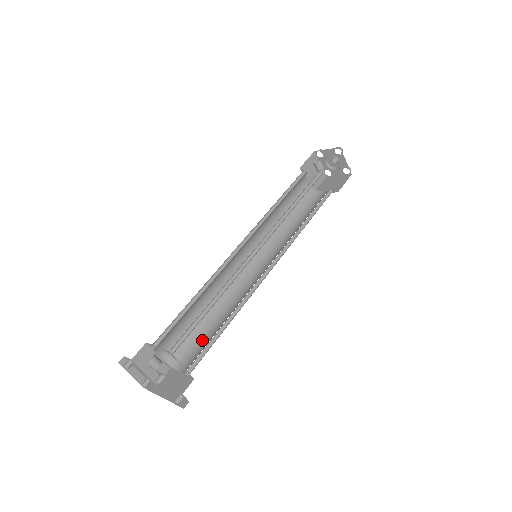
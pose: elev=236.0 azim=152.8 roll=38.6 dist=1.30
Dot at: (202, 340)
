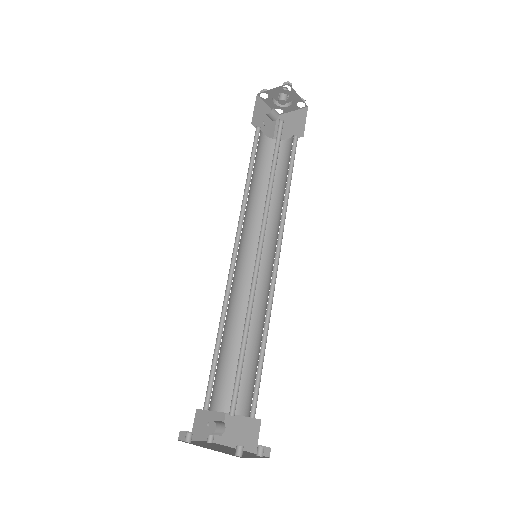
Dot at: (245, 371)
